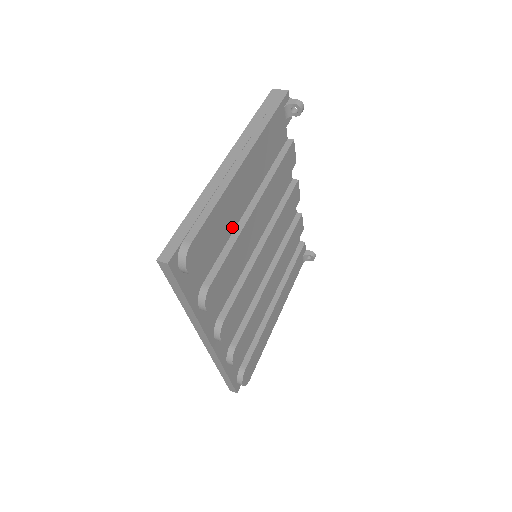
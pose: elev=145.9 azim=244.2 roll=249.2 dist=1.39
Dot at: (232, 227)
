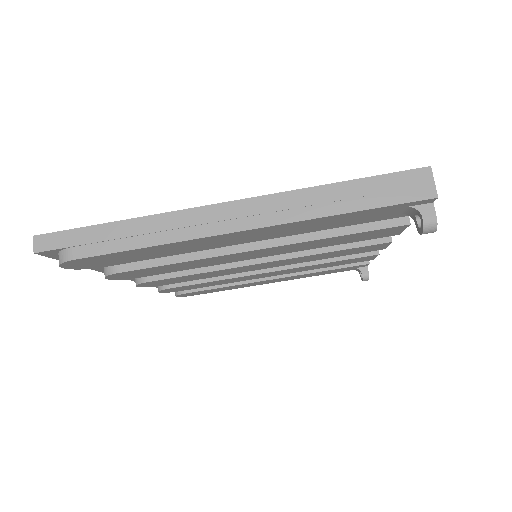
Dot at: occluded
